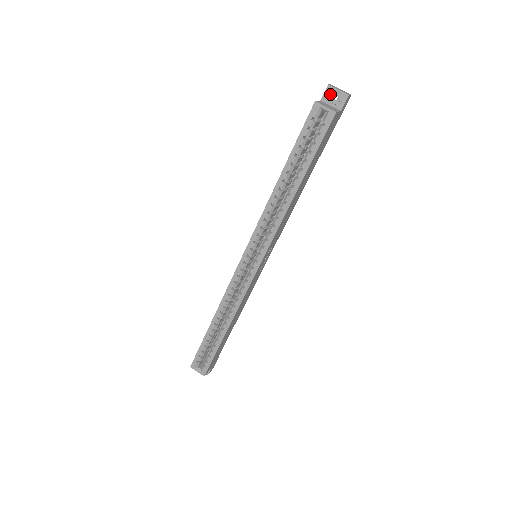
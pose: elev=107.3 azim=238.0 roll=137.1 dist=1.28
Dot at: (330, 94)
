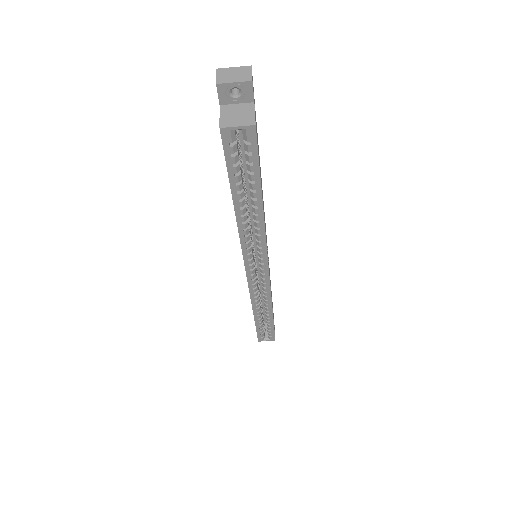
Dot at: (227, 92)
